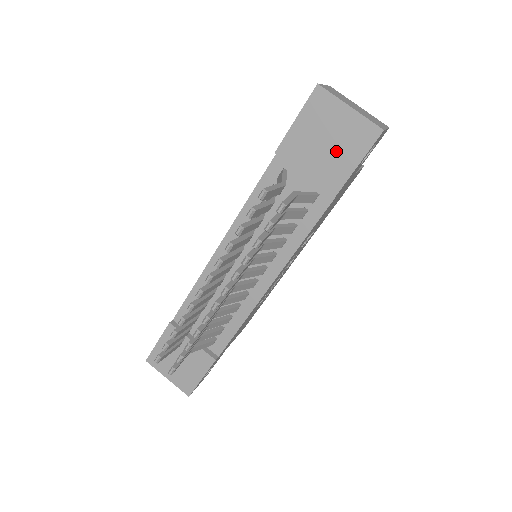
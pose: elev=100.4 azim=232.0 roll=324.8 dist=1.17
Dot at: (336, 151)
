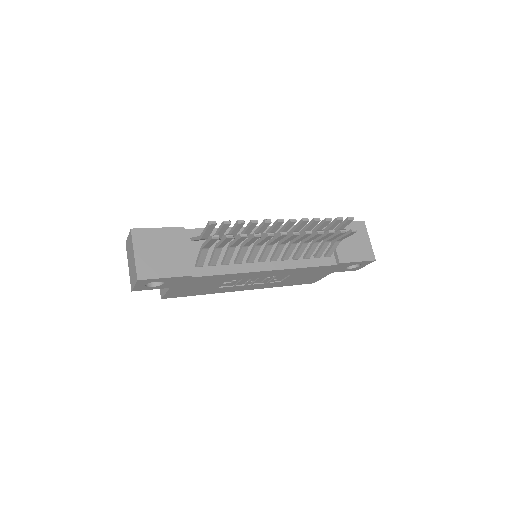
Dot at: (354, 248)
